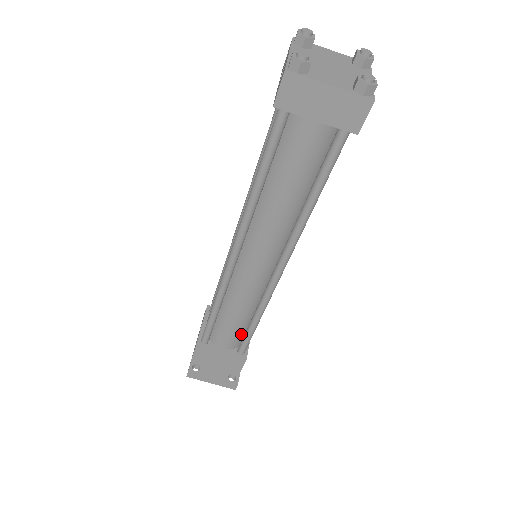
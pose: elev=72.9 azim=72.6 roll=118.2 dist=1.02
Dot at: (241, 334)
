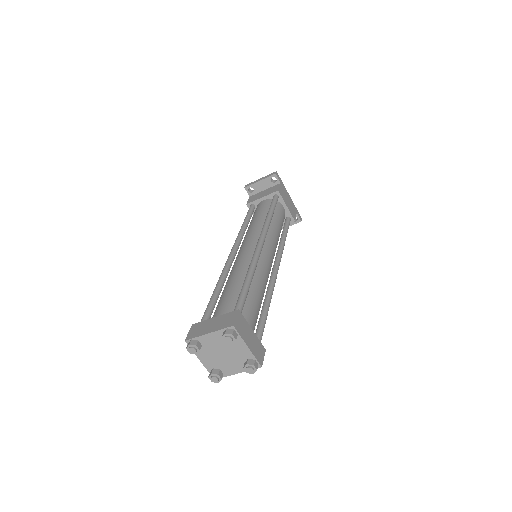
Dot at: occluded
